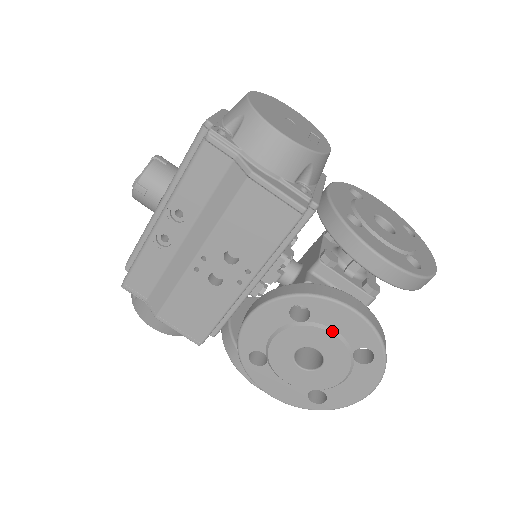
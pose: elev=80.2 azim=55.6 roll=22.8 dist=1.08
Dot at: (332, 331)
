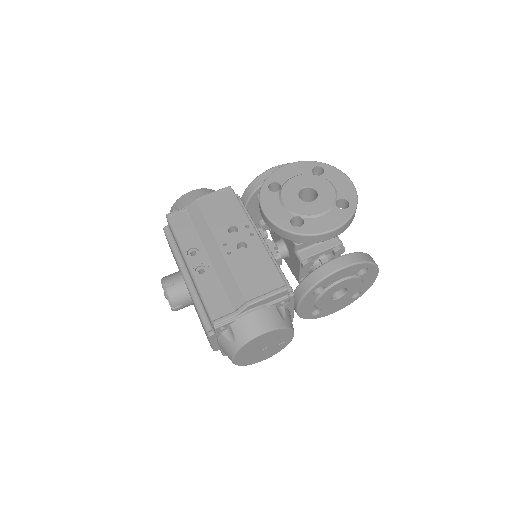
Dot at: (293, 177)
